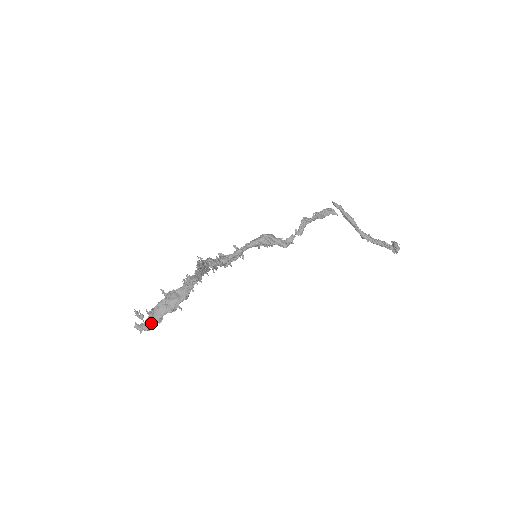
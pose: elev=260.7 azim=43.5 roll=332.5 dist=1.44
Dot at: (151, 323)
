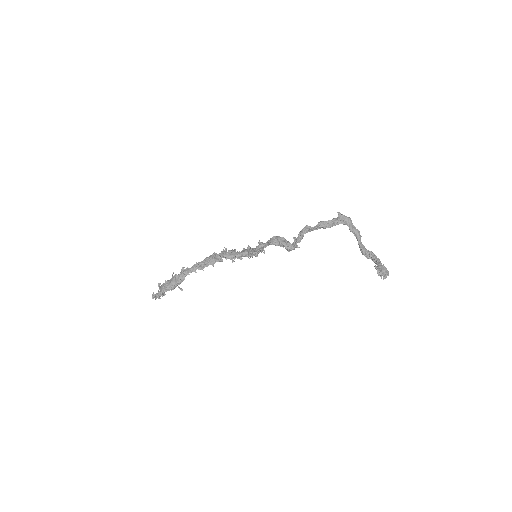
Dot at: (158, 295)
